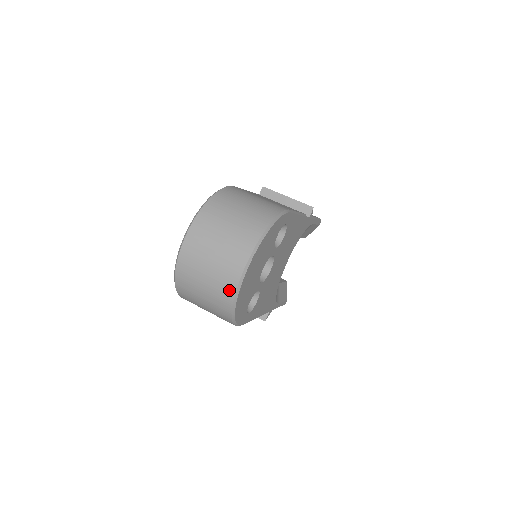
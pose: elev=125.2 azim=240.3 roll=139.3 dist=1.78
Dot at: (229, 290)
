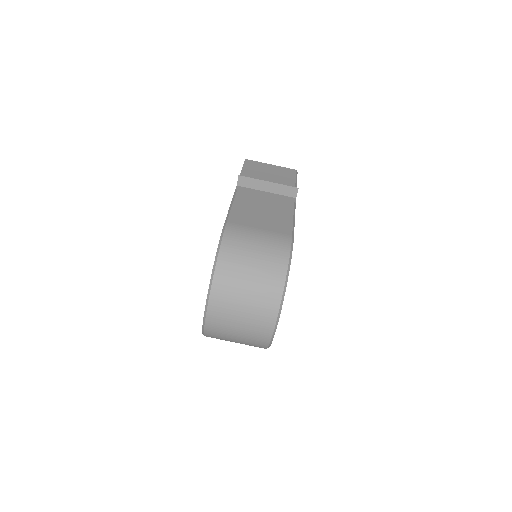
Dot at: (263, 341)
